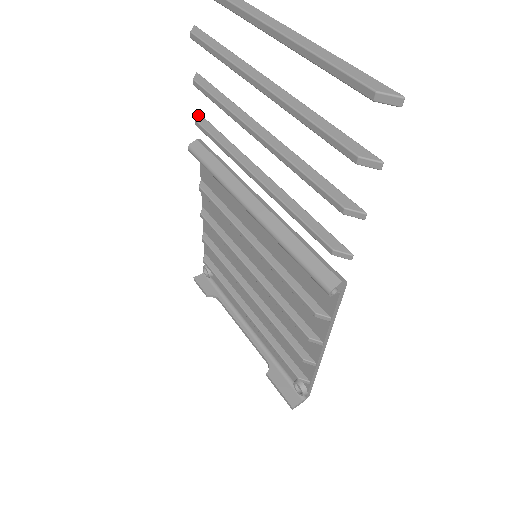
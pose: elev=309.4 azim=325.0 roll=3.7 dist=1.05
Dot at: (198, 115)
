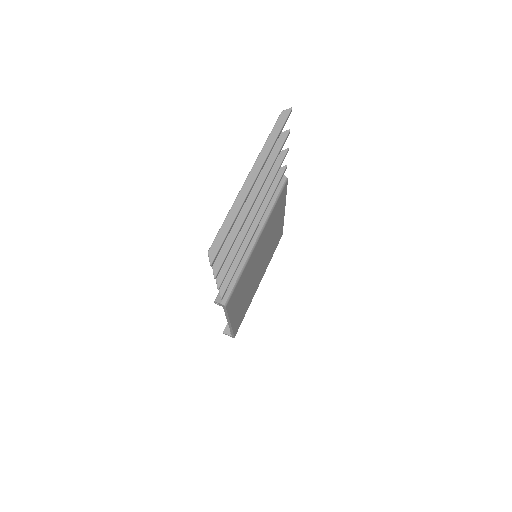
Dot at: (284, 166)
